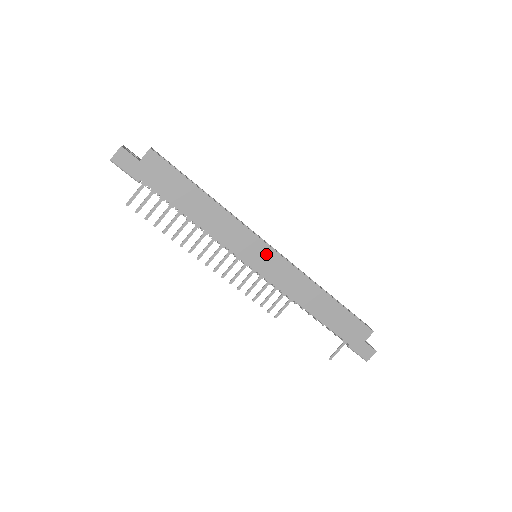
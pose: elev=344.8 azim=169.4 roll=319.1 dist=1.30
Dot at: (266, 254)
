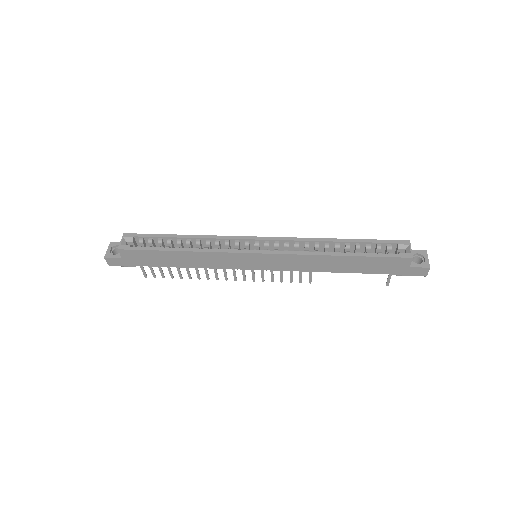
Dot at: (258, 258)
